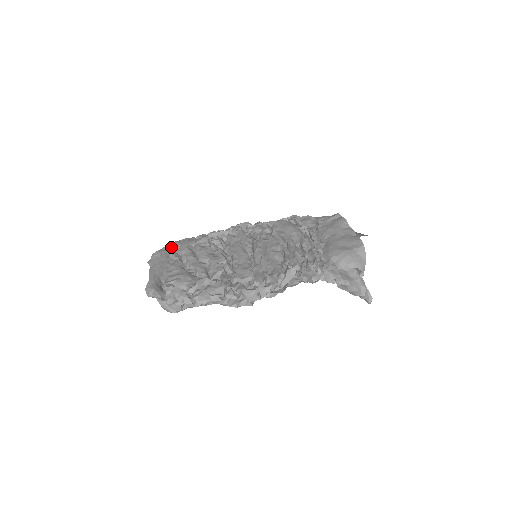
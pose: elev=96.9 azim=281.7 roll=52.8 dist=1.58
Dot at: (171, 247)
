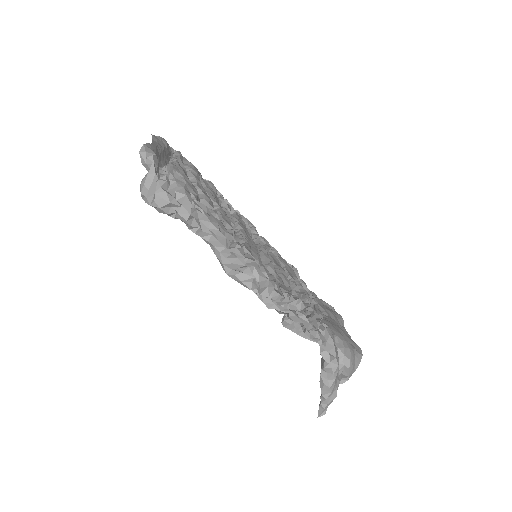
Dot at: (181, 154)
